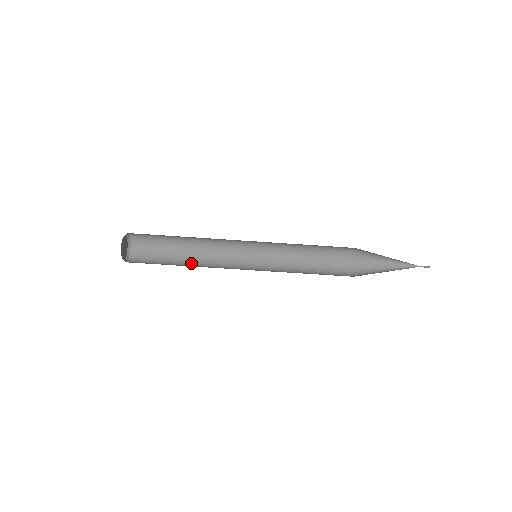
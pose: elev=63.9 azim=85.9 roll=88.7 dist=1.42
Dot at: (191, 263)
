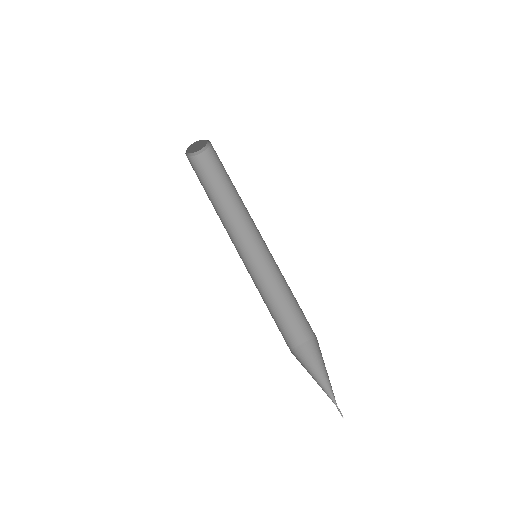
Dot at: (219, 207)
